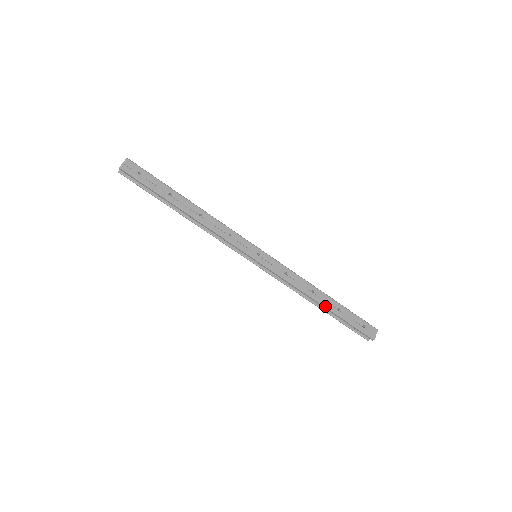
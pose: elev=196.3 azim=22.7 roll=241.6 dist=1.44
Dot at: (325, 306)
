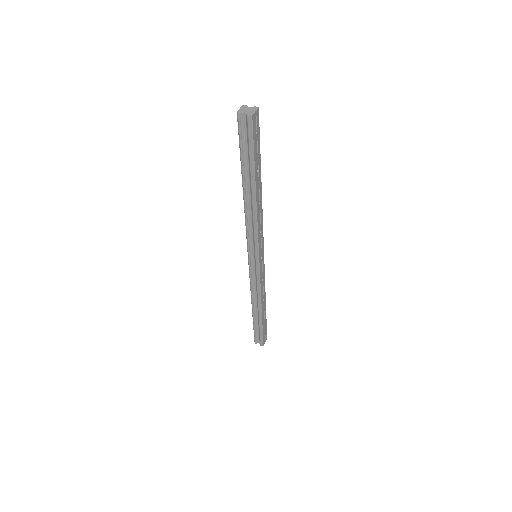
Dot at: (262, 314)
